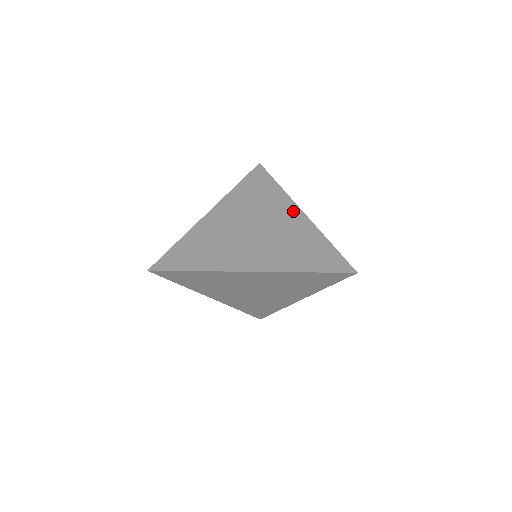
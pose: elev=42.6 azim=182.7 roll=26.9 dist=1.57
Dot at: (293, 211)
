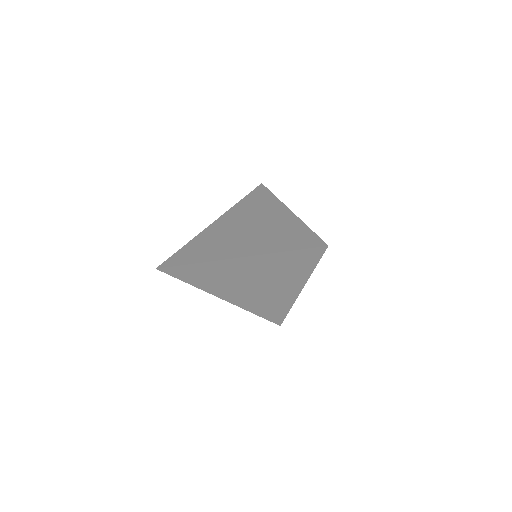
Dot at: (282, 211)
